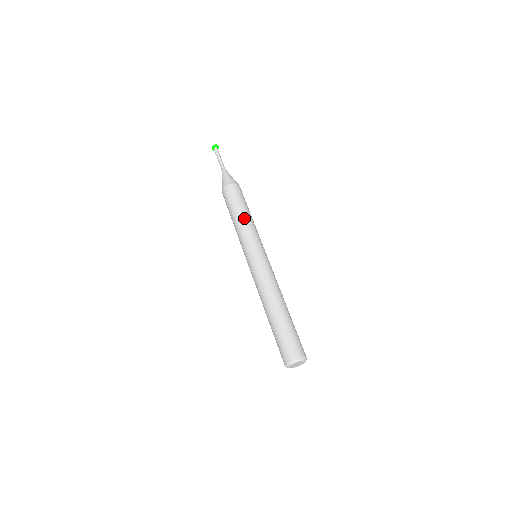
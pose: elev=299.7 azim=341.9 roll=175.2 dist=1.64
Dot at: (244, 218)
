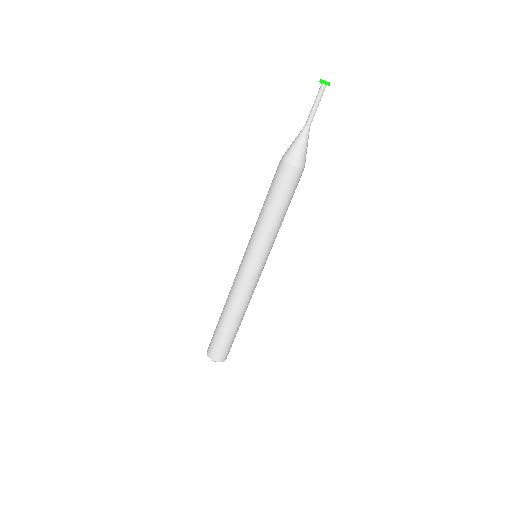
Dot at: (275, 220)
